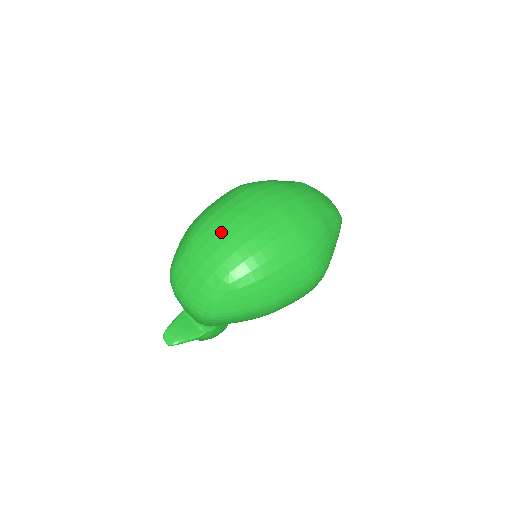
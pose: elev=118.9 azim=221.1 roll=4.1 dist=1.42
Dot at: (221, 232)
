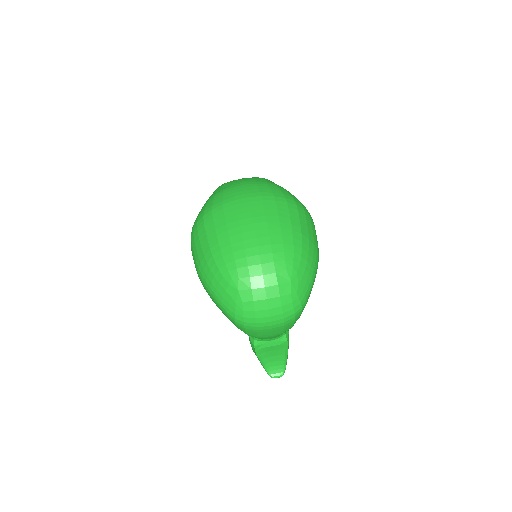
Dot at: (245, 247)
